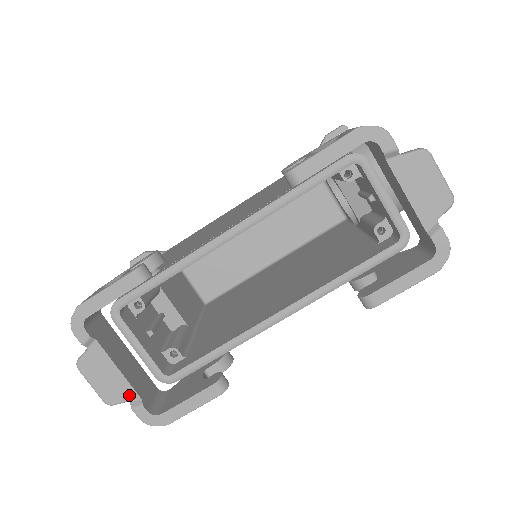
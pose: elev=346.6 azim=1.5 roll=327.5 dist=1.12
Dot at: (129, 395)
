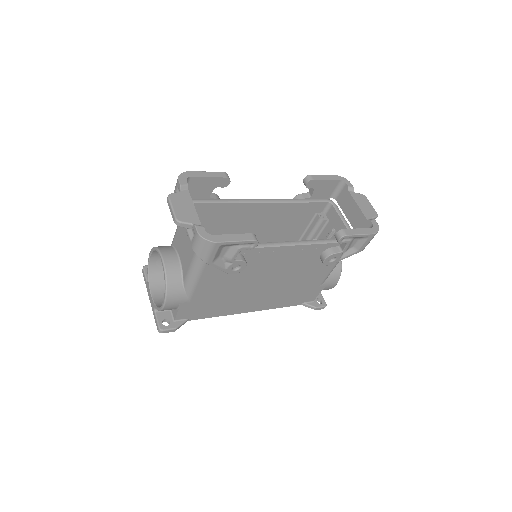
Dot at: (195, 221)
